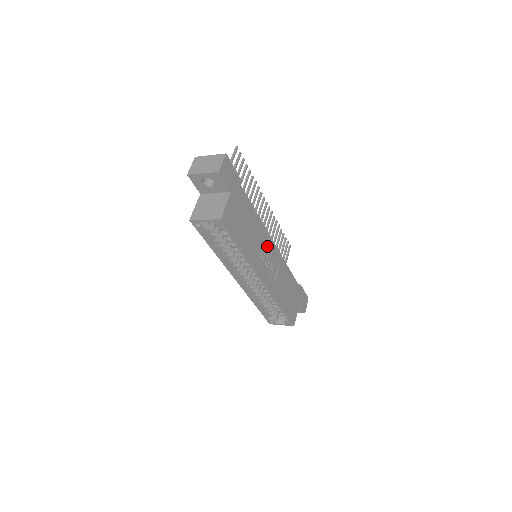
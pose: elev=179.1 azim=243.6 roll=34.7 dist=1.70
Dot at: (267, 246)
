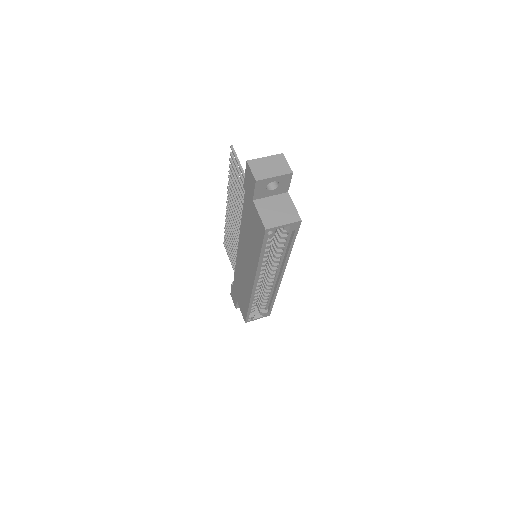
Dot at: occluded
